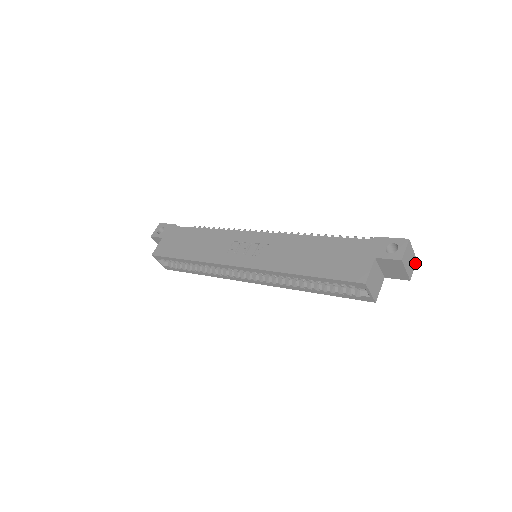
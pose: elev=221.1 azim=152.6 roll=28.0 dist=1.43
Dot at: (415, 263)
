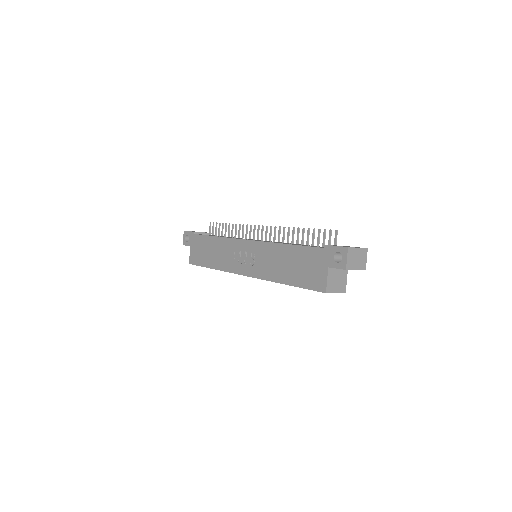
Dot at: (366, 253)
